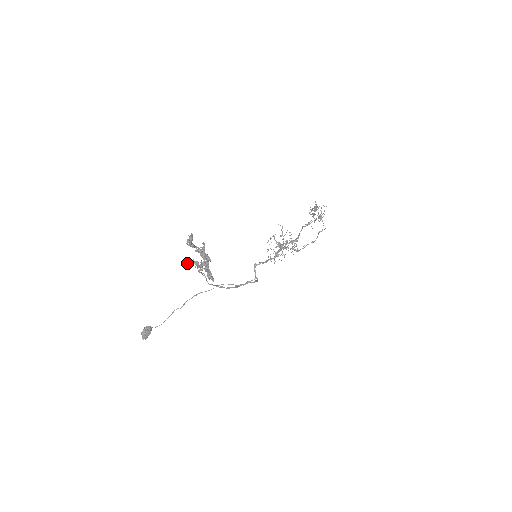
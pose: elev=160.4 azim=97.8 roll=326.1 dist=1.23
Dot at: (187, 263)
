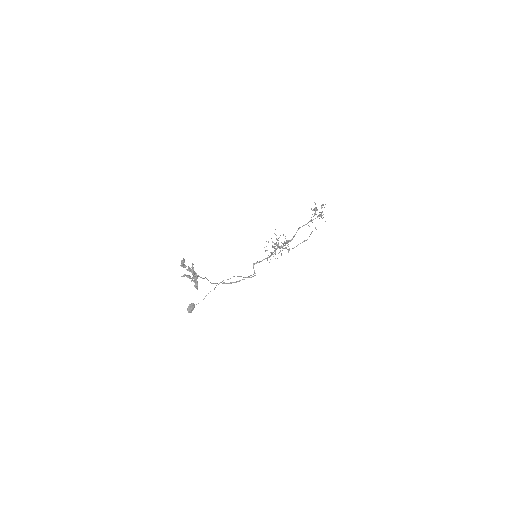
Dot at: occluded
